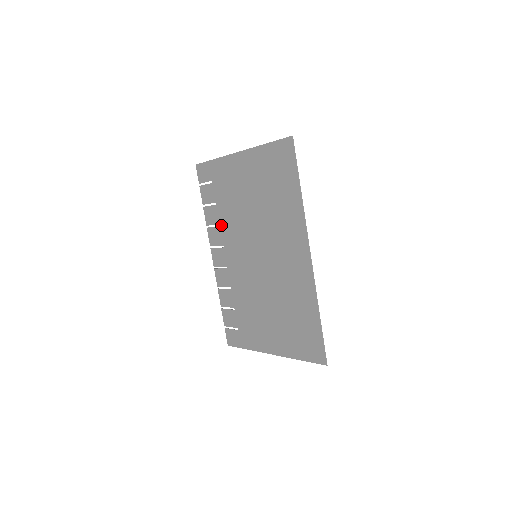
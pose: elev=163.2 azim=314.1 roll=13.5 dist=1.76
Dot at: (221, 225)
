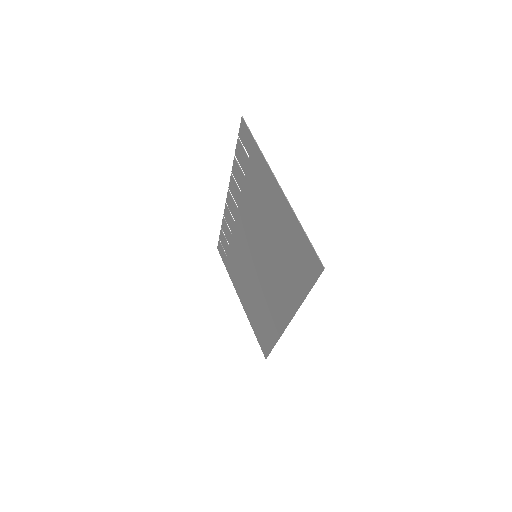
Dot at: (242, 195)
